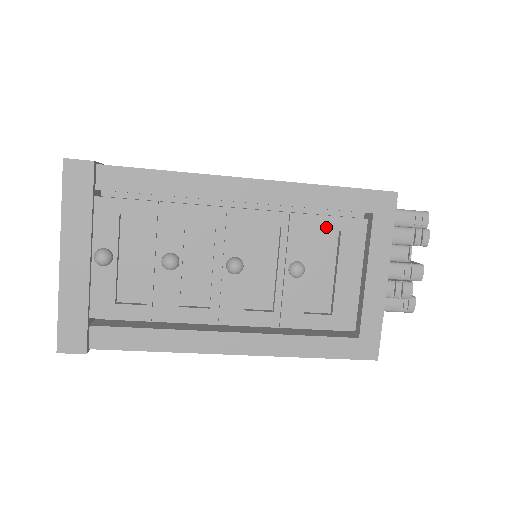
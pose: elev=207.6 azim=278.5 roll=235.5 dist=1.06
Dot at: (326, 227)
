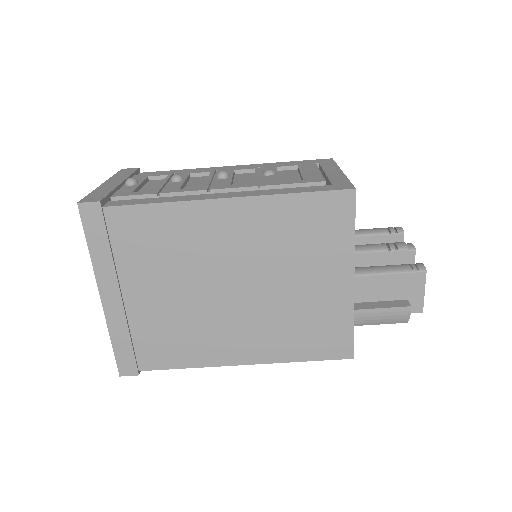
Dot at: (286, 166)
